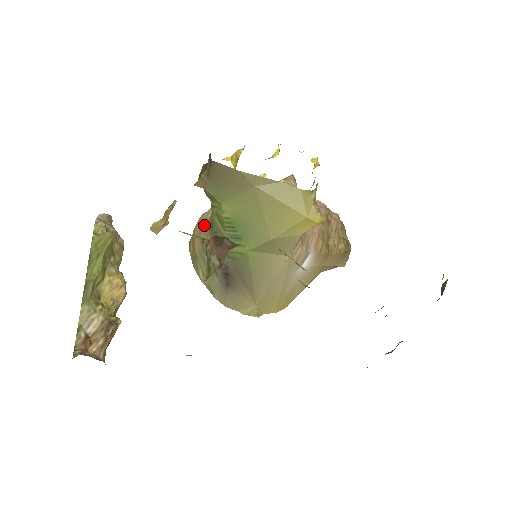
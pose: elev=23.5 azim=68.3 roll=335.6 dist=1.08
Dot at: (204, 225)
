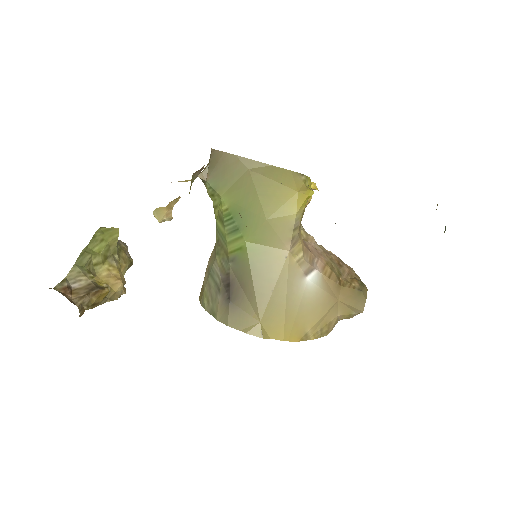
Dot at: occluded
